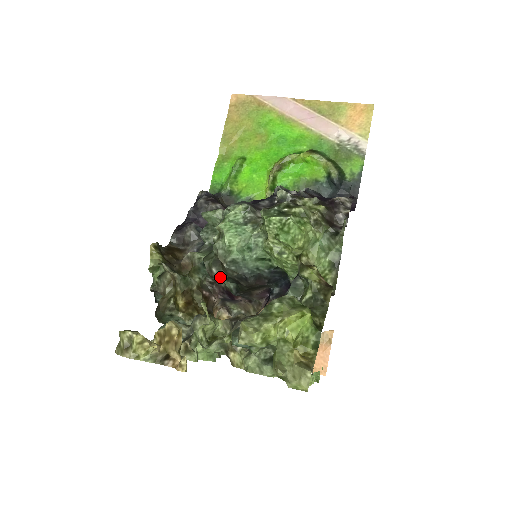
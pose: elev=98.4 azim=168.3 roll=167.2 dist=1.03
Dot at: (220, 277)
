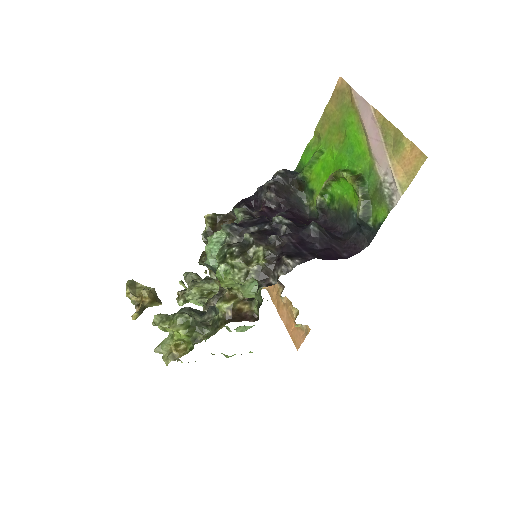
Dot at: occluded
